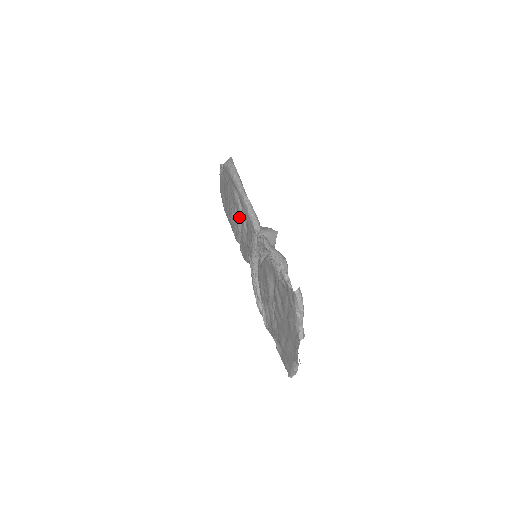
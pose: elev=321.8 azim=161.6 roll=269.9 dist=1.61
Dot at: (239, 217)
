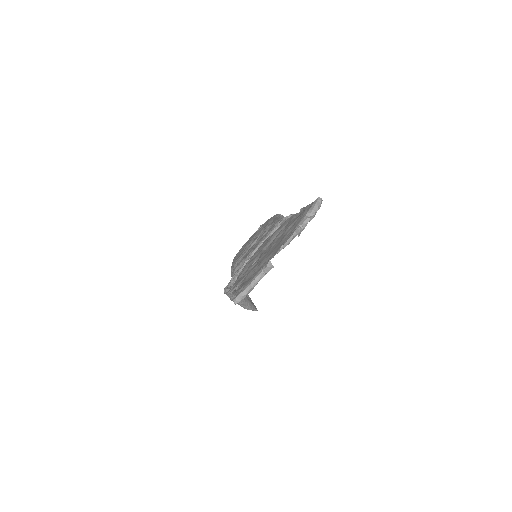
Dot at: occluded
